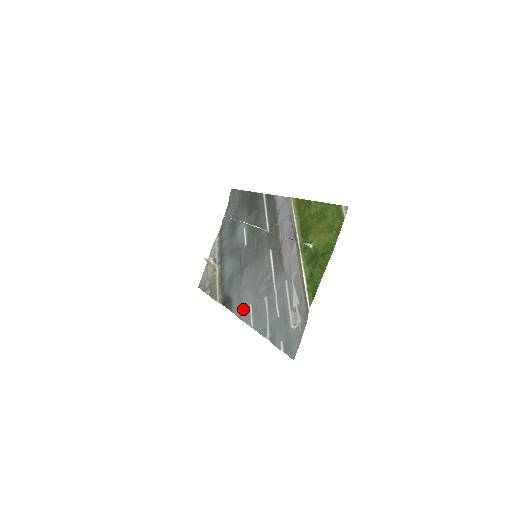
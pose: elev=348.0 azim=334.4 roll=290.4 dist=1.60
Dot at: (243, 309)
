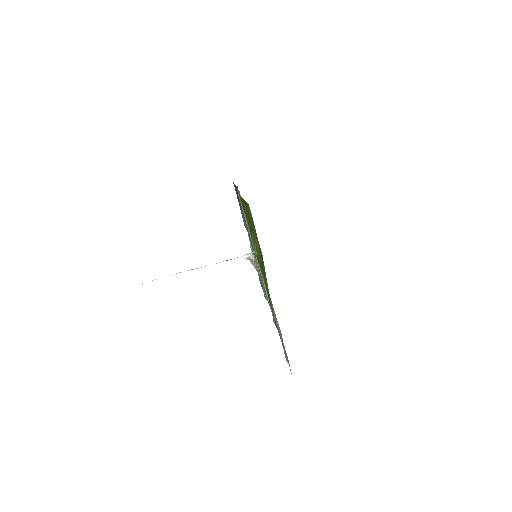
Dot at: occluded
